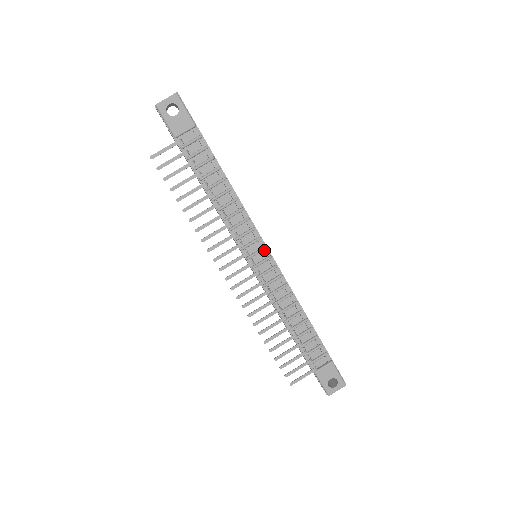
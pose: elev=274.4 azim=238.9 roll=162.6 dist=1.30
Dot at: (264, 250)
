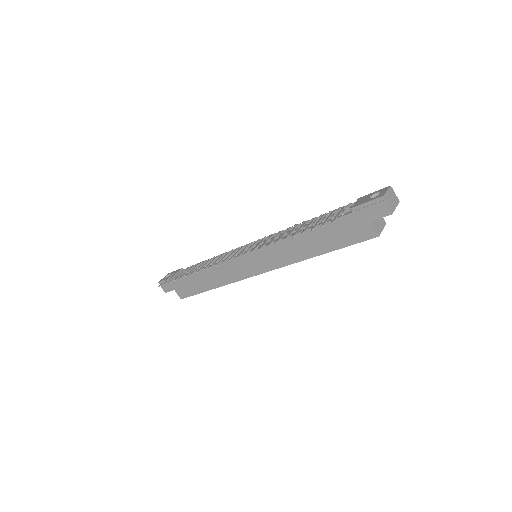
Dot at: occluded
